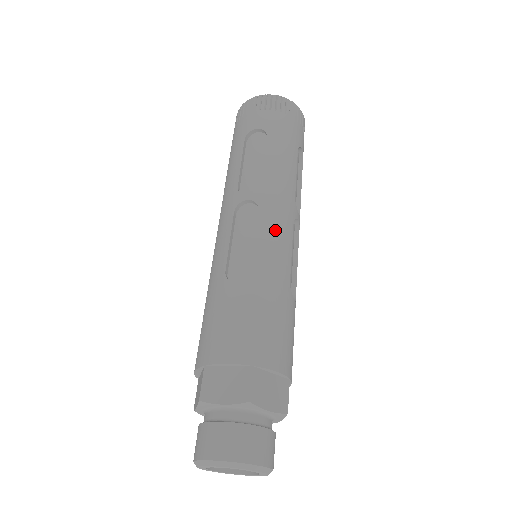
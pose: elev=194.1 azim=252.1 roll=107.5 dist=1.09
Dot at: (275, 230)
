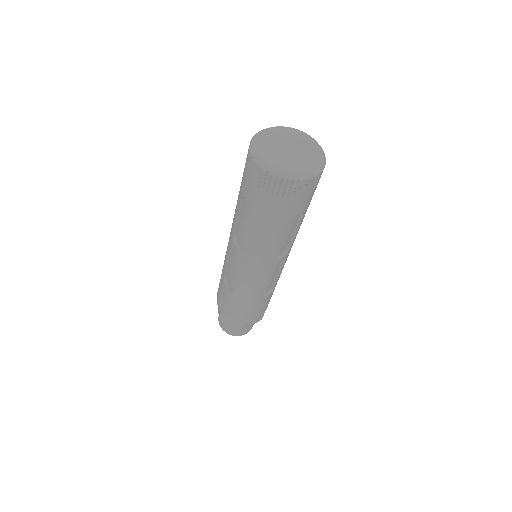
Dot at: occluded
